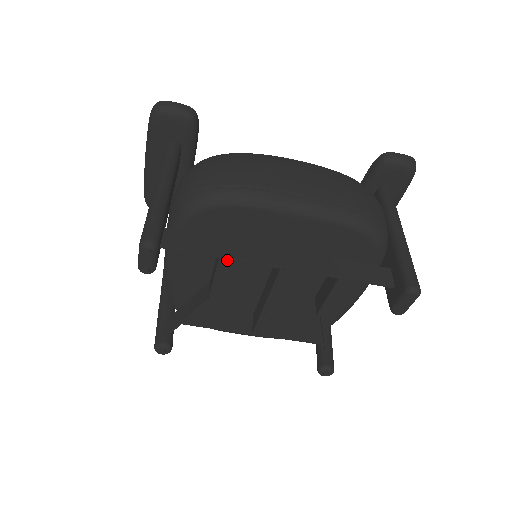
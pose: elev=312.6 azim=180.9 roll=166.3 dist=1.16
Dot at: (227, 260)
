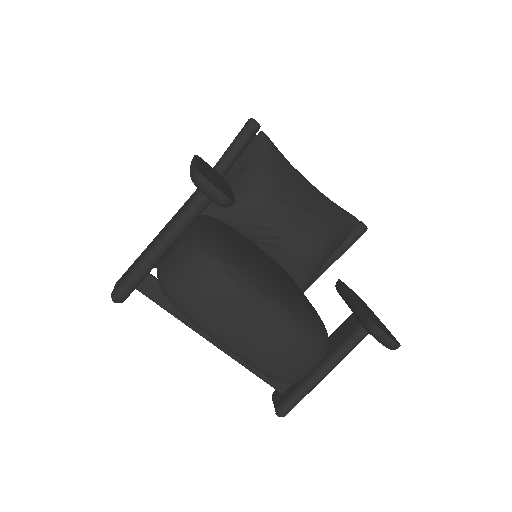
Dot at: occluded
